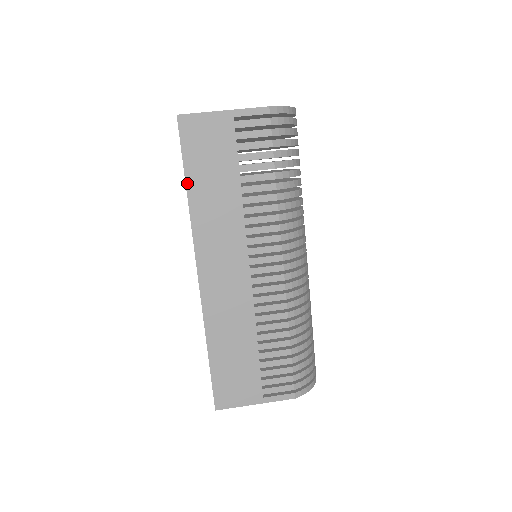
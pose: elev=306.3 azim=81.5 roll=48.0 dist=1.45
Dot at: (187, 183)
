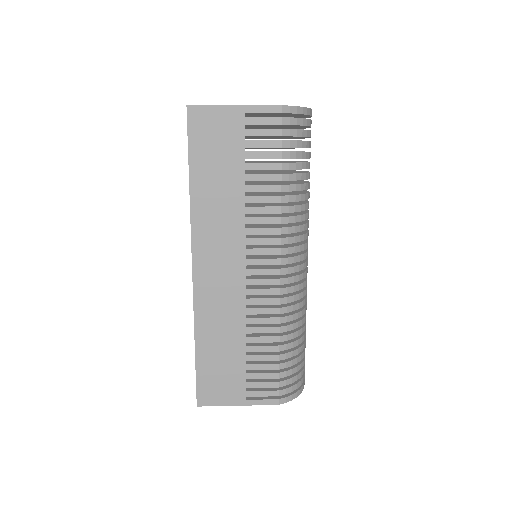
Dot at: (190, 176)
